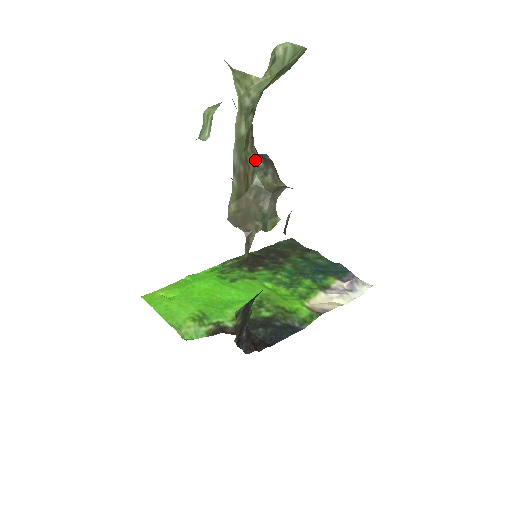
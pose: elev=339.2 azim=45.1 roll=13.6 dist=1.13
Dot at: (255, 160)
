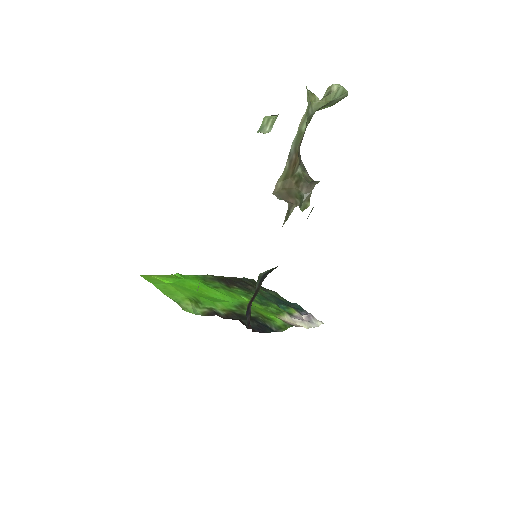
Dot at: (300, 157)
